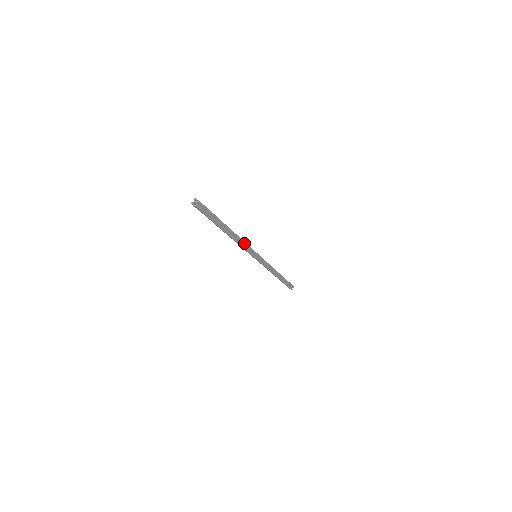
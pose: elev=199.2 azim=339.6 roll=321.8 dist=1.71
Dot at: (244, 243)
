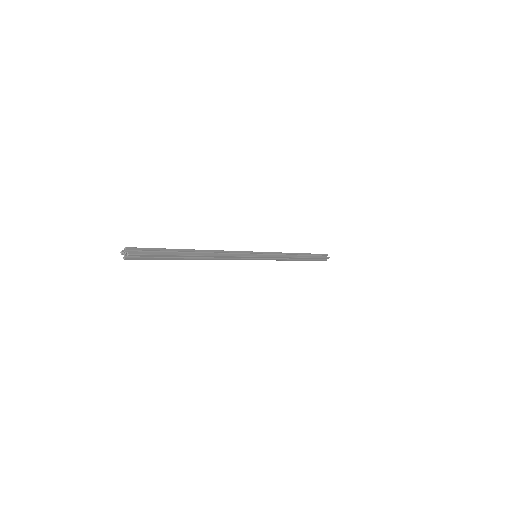
Dot at: (229, 257)
